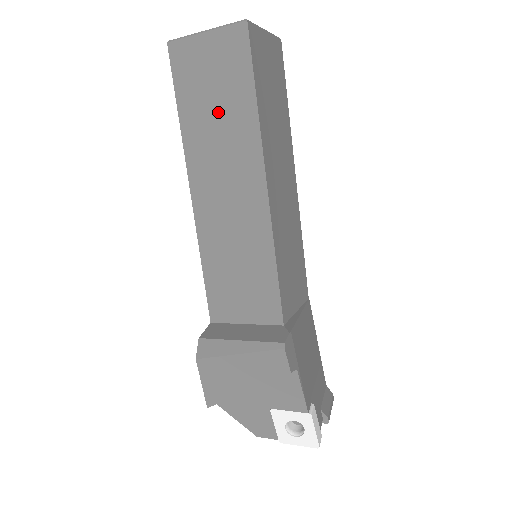
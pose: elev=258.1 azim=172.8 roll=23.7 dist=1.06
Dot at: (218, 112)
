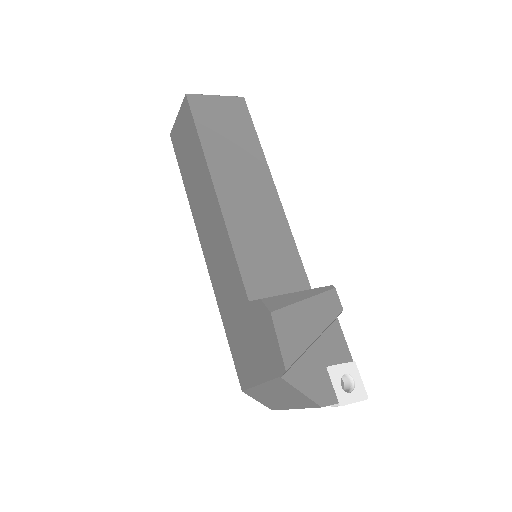
Dot at: (232, 140)
